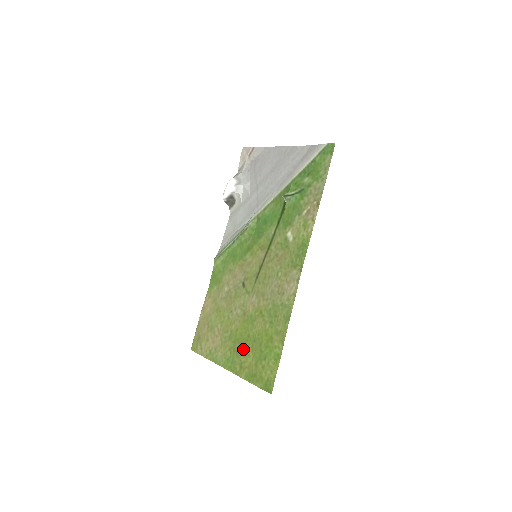
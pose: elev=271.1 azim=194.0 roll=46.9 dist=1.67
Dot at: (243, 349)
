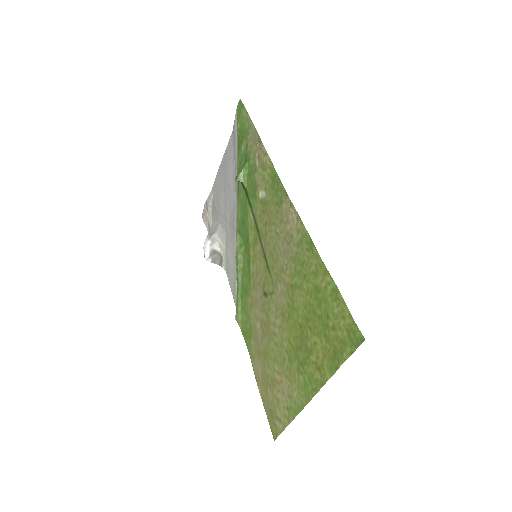
Dot at: (306, 347)
